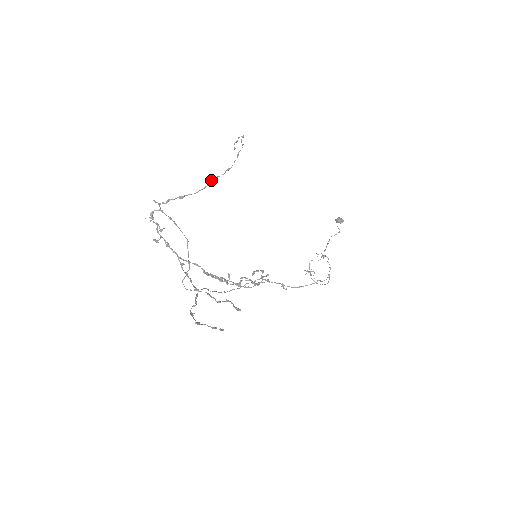
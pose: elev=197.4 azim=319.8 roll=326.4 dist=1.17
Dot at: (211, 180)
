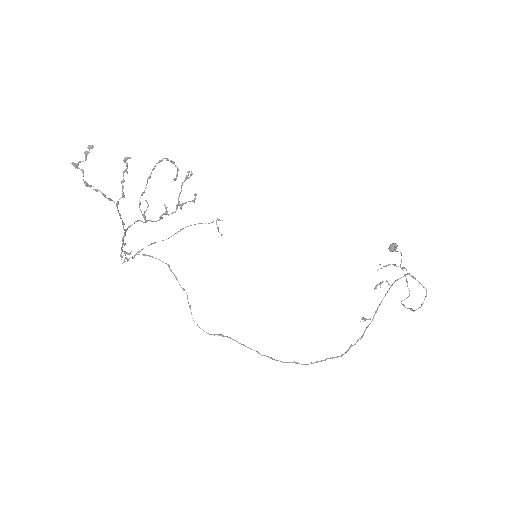
Dot at: (181, 229)
